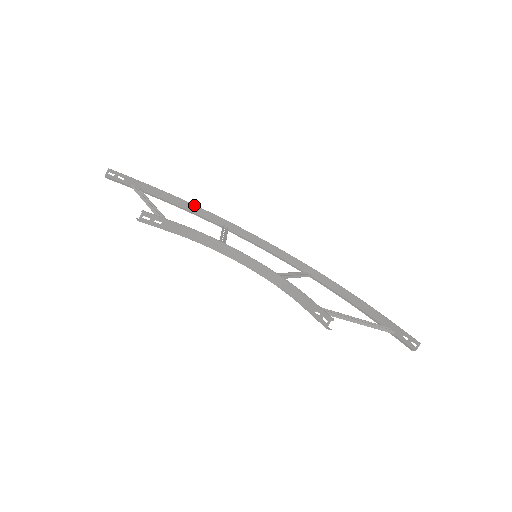
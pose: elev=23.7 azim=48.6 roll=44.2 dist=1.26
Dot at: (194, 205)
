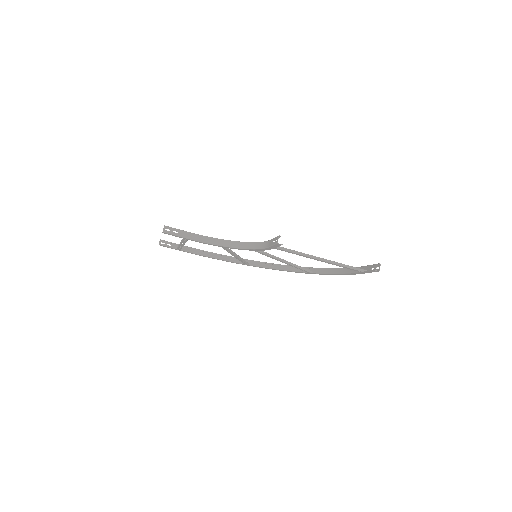
Dot at: occluded
